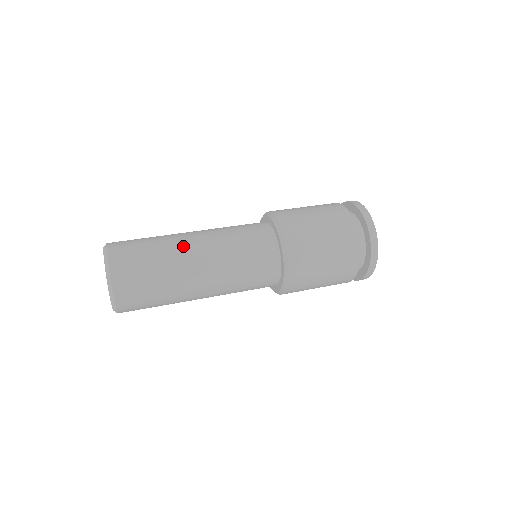
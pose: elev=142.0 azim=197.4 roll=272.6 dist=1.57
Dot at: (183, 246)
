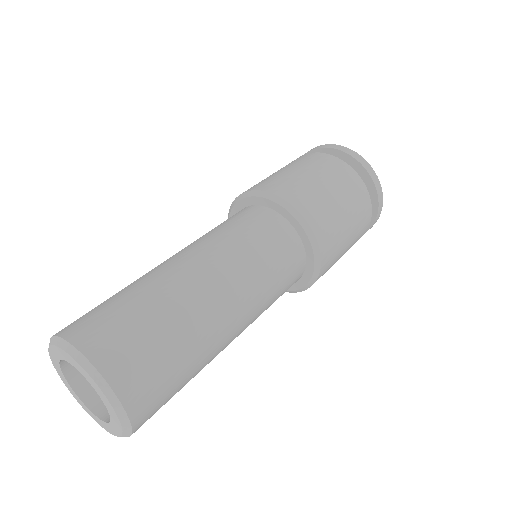
Dot at: (193, 289)
